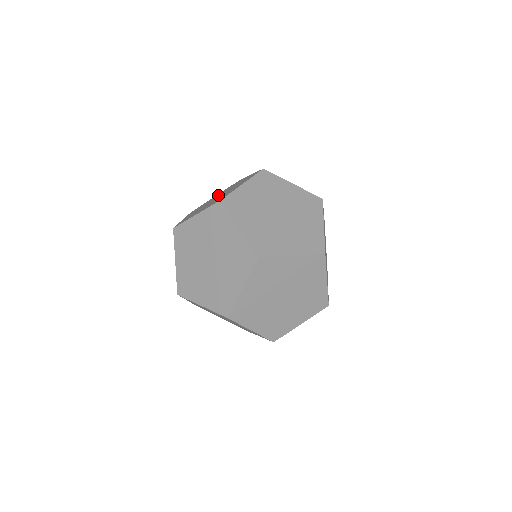
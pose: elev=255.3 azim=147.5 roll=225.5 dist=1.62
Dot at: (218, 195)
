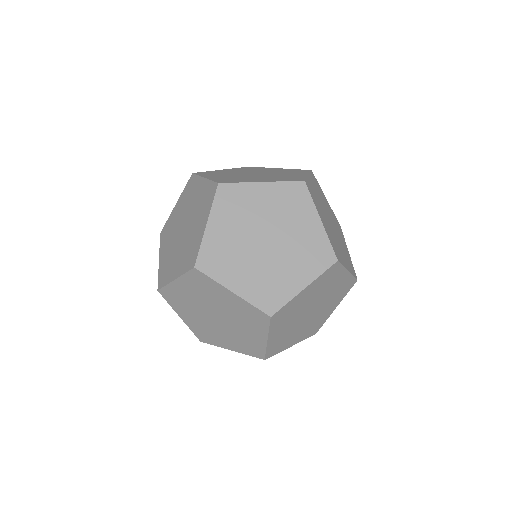
Dot at: (193, 205)
